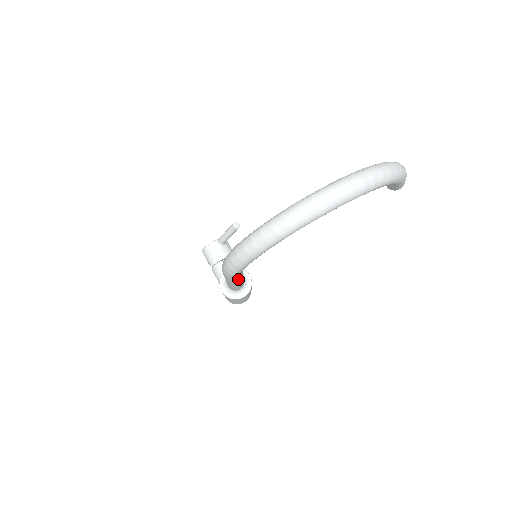
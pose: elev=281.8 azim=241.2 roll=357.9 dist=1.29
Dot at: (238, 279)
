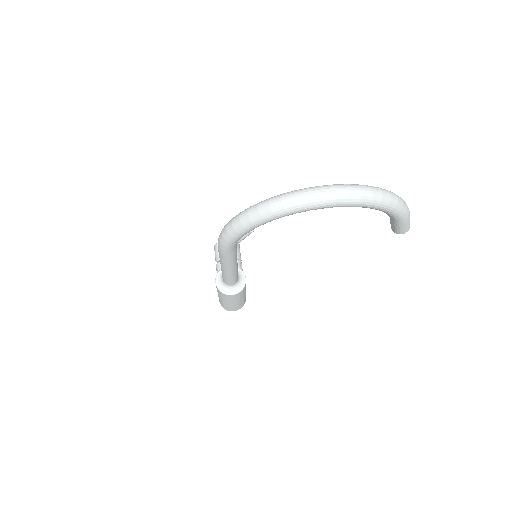
Dot at: (230, 260)
